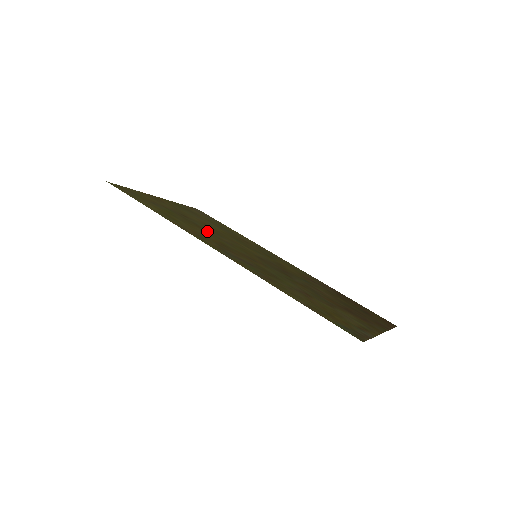
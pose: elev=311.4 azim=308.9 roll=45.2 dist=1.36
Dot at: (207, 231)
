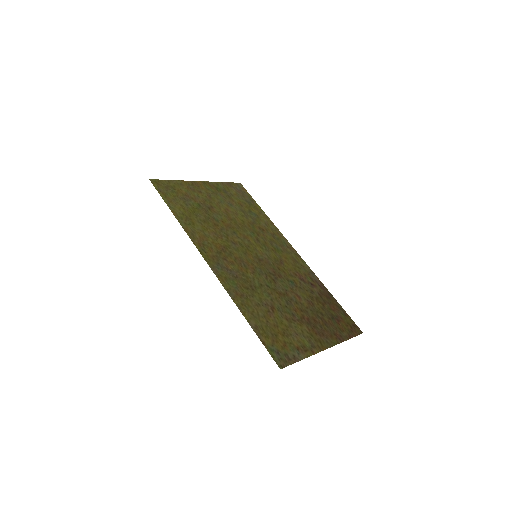
Dot at: (221, 229)
